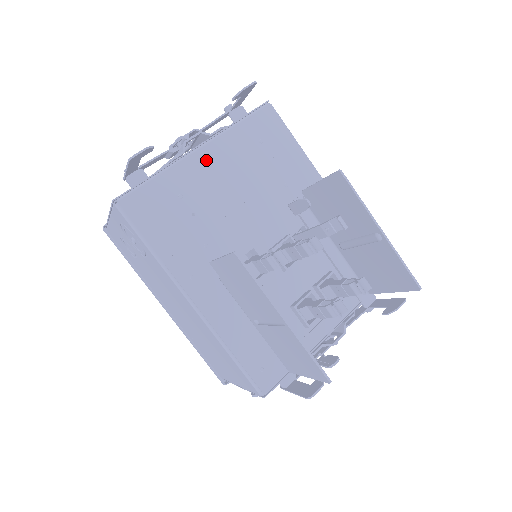
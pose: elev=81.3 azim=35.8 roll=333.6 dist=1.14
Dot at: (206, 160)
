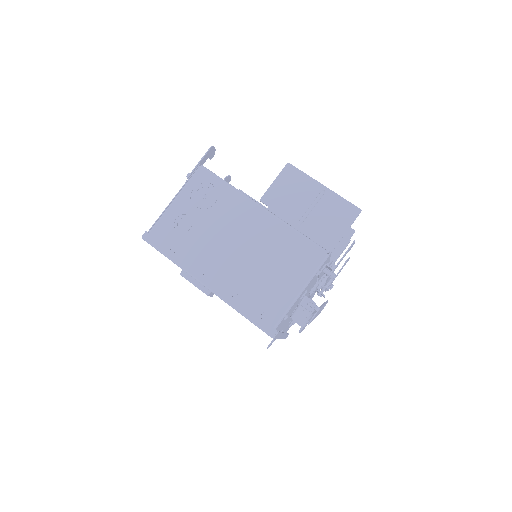
Dot at: occluded
